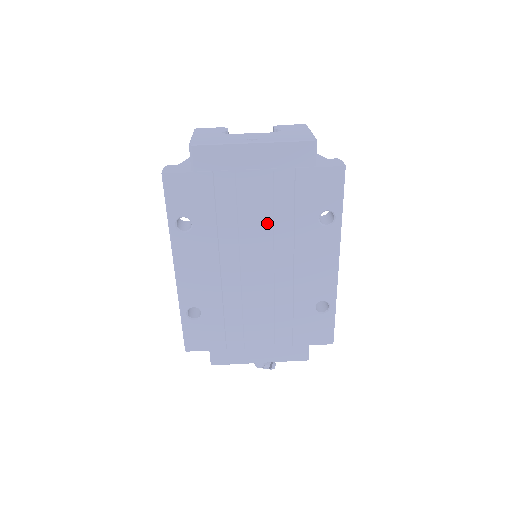
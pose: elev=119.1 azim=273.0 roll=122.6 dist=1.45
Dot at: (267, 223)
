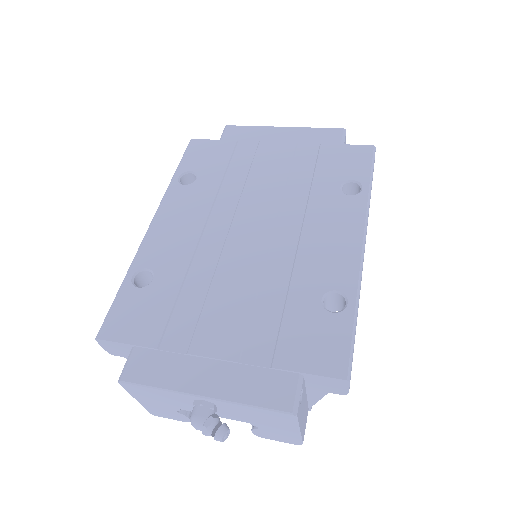
Dot at: (278, 185)
